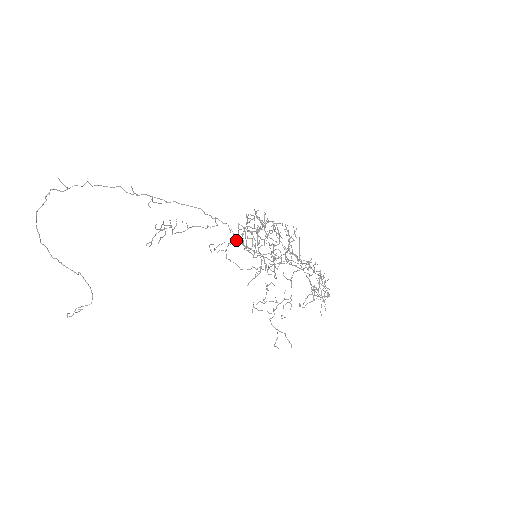
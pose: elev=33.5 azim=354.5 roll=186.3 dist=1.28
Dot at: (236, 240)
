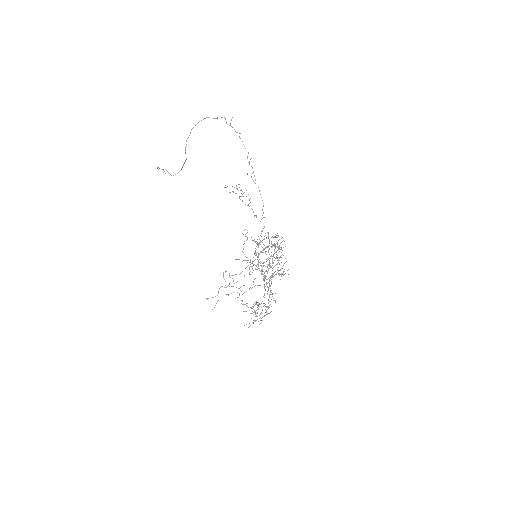
Dot at: (259, 244)
